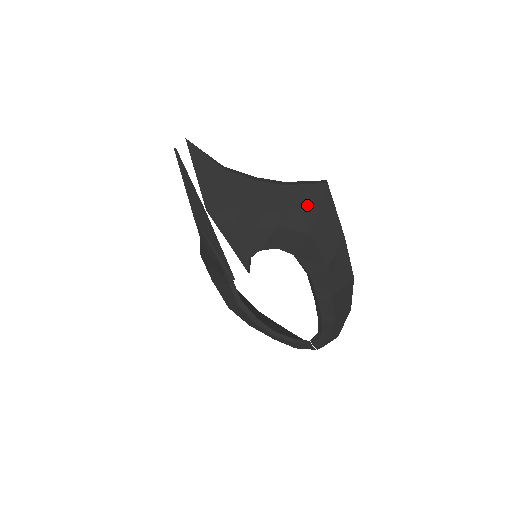
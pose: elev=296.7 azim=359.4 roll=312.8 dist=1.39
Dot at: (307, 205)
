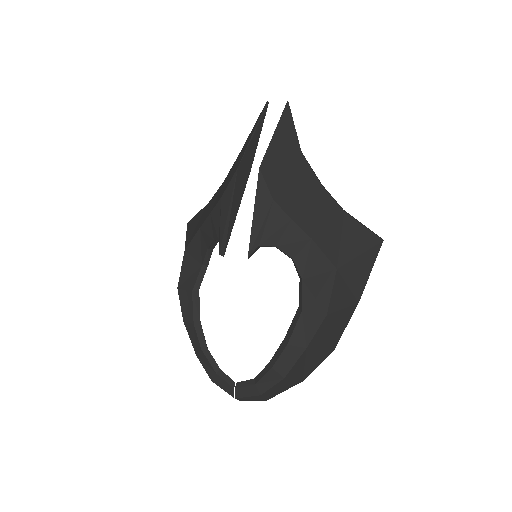
Dot at: (352, 243)
